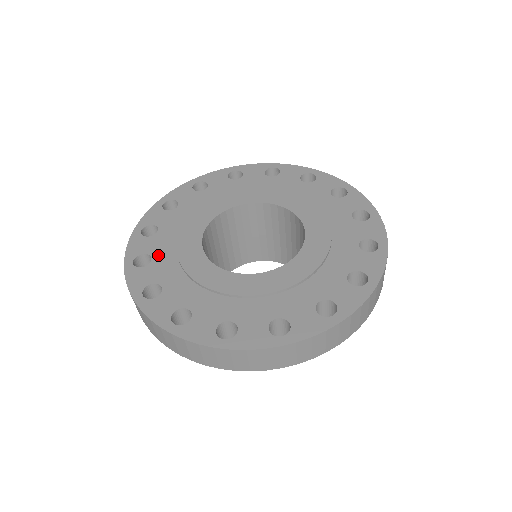
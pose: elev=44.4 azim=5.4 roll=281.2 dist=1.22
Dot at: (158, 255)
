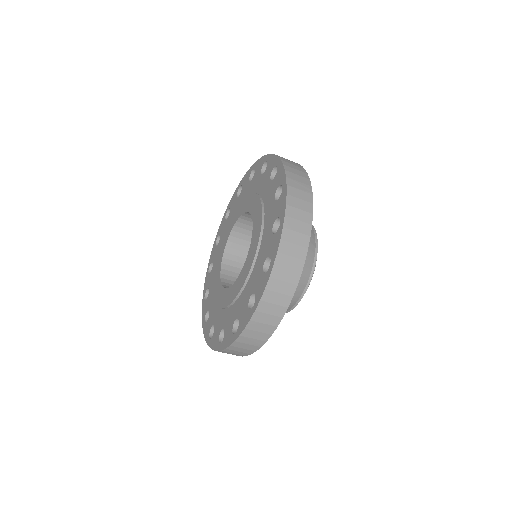
Dot at: (214, 264)
